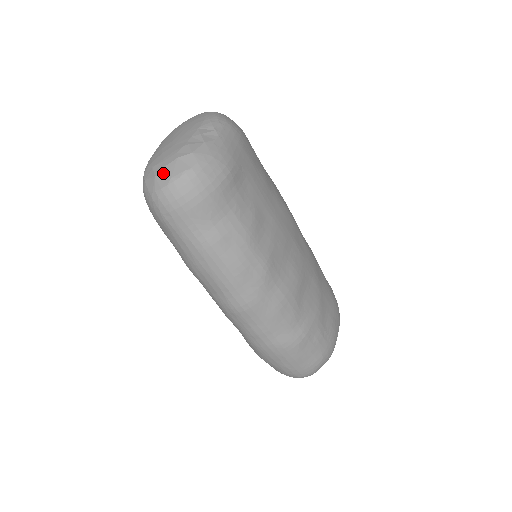
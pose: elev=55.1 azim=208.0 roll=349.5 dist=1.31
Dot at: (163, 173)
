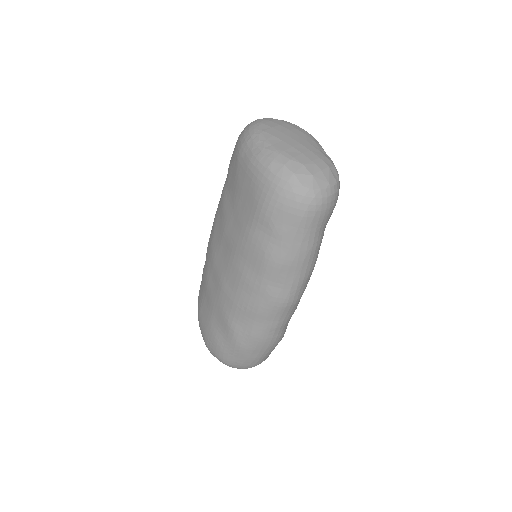
Dot at: (321, 176)
